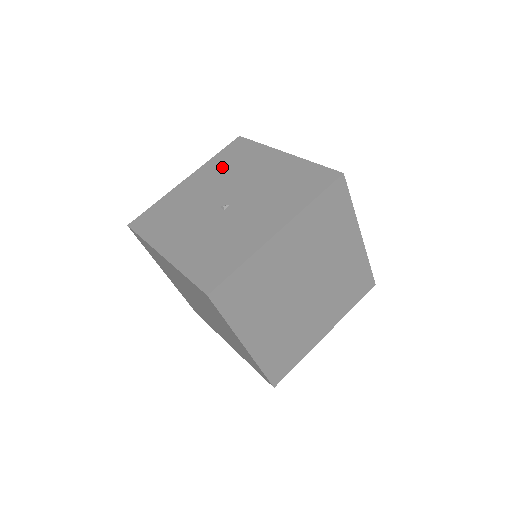
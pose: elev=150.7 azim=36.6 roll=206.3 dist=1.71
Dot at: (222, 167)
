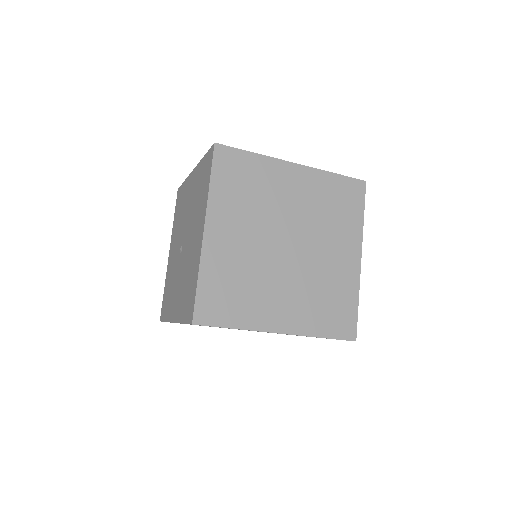
Dot at: (197, 187)
